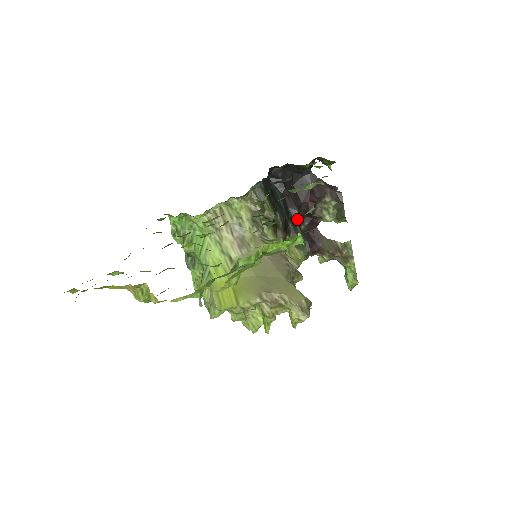
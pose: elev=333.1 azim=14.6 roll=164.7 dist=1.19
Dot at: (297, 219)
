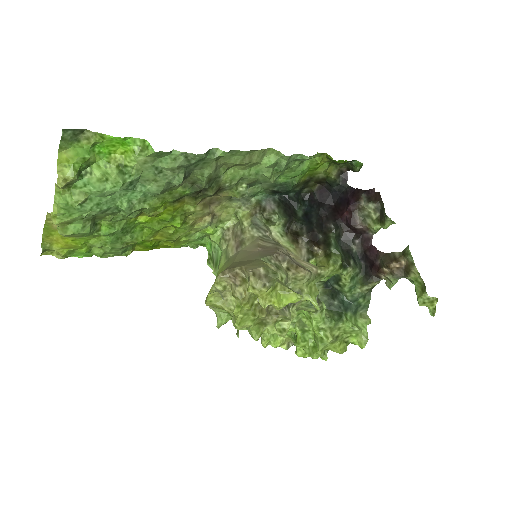
Dot at: (333, 233)
